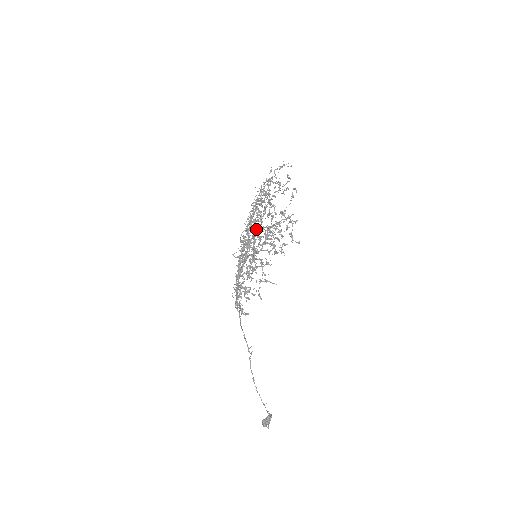
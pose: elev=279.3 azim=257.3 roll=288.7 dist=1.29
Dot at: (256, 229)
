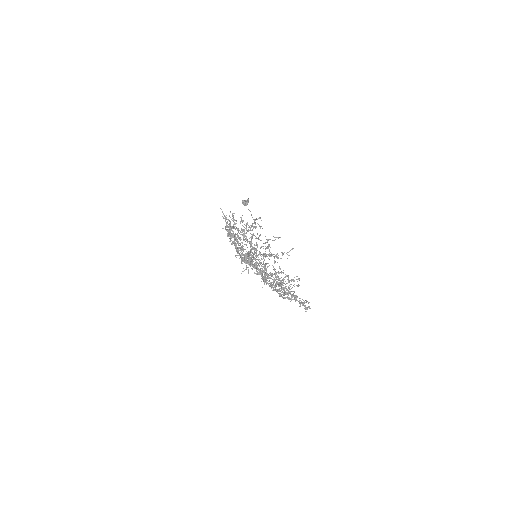
Dot at: occluded
